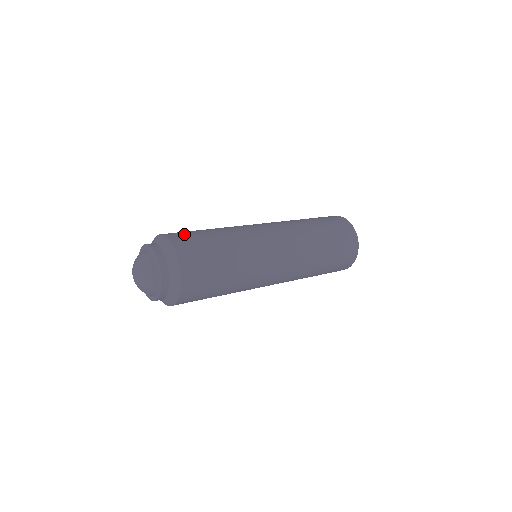
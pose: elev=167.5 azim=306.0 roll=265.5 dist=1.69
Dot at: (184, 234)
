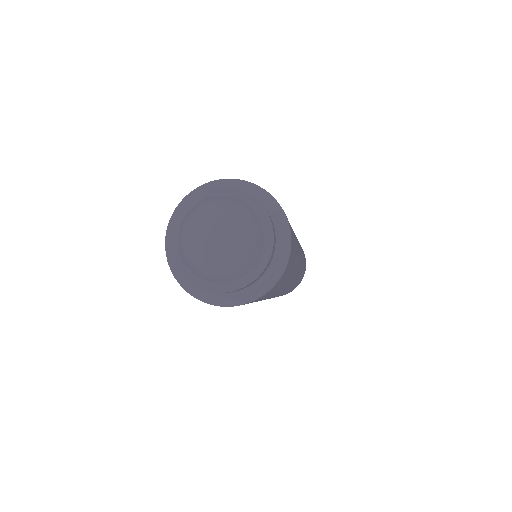
Dot at: occluded
